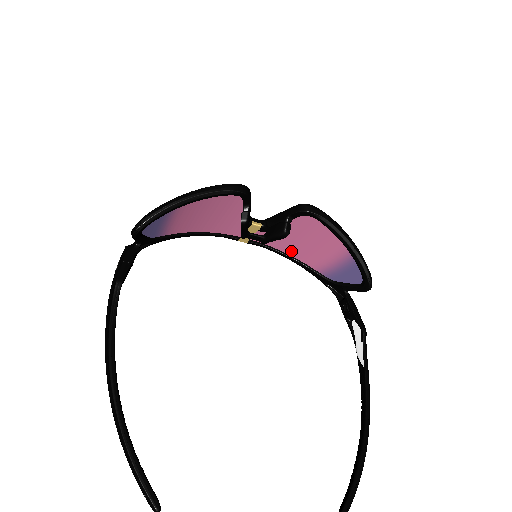
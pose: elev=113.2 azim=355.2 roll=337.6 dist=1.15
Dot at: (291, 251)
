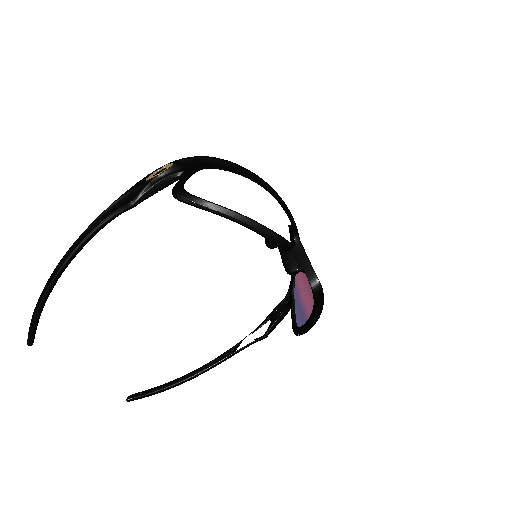
Dot at: occluded
